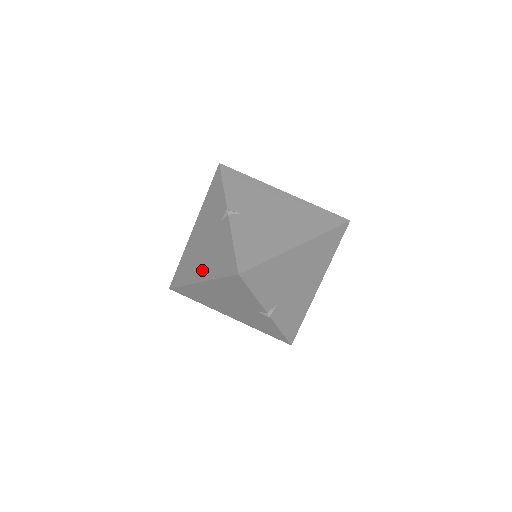
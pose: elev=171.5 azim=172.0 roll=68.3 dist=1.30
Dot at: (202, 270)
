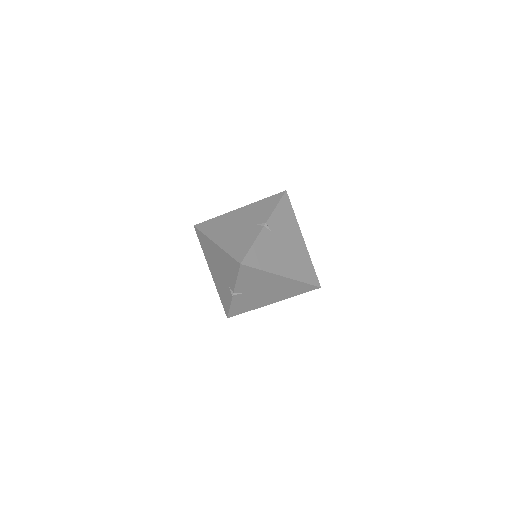
Dot at: (223, 238)
